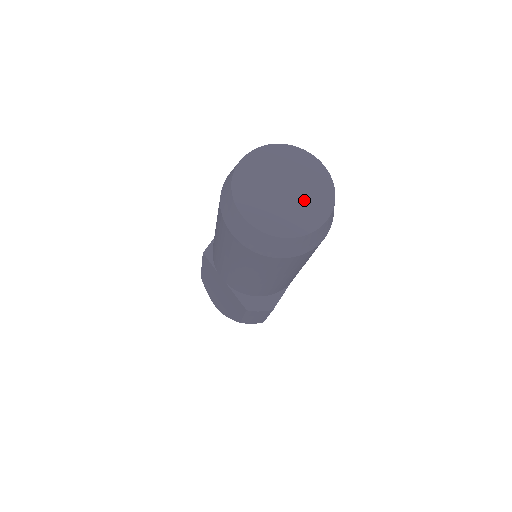
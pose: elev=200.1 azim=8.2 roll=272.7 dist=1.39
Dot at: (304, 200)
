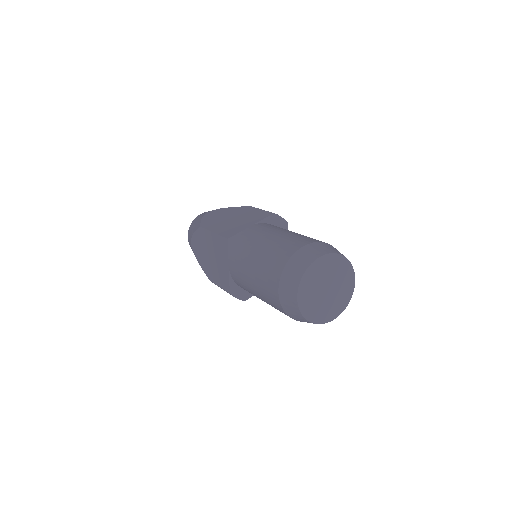
Dot at: (332, 301)
